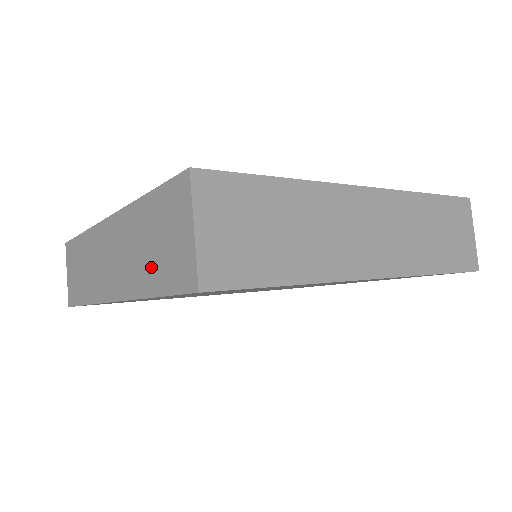
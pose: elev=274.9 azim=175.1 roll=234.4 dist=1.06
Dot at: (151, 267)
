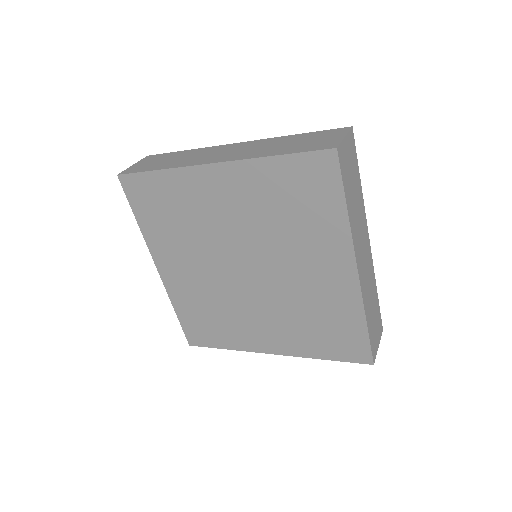
Dot at: occluded
